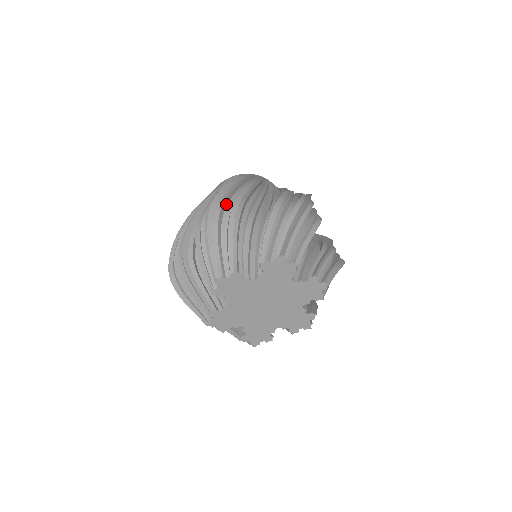
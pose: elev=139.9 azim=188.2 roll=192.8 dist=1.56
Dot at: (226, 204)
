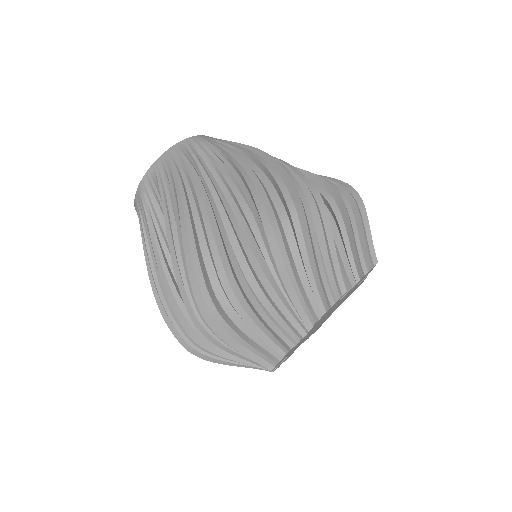
Dot at: (210, 286)
